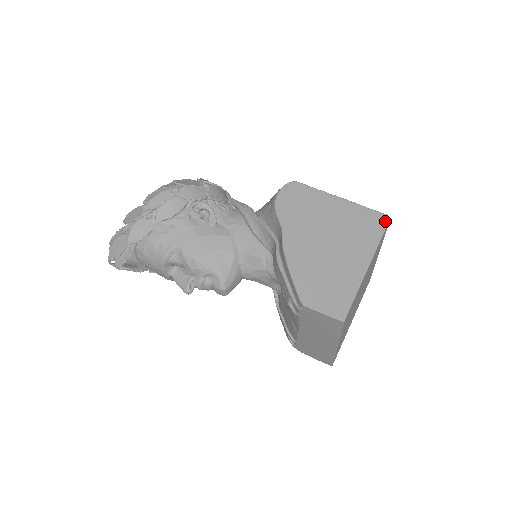
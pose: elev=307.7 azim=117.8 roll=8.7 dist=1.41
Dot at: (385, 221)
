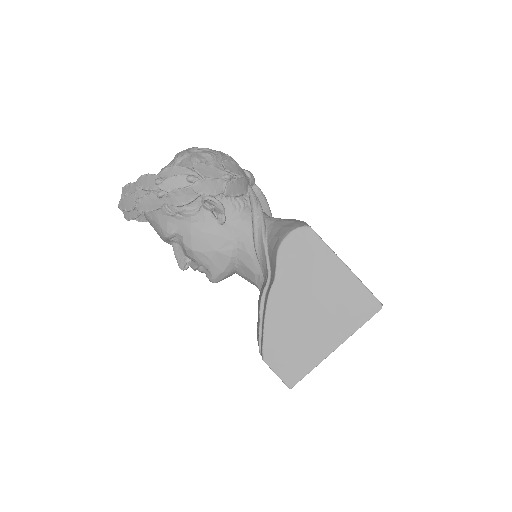
Dot at: (375, 310)
